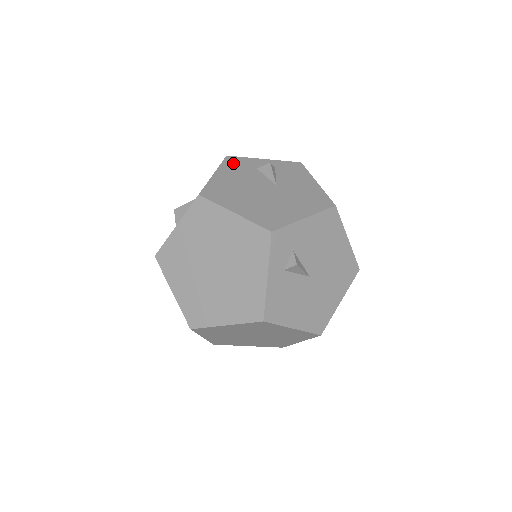
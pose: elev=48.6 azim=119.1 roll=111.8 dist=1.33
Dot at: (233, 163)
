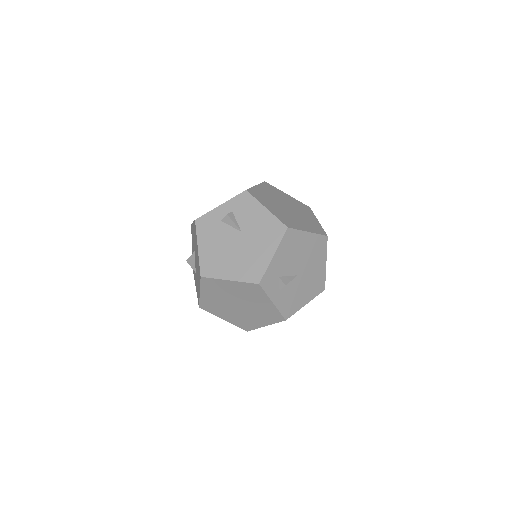
Dot at: (203, 226)
